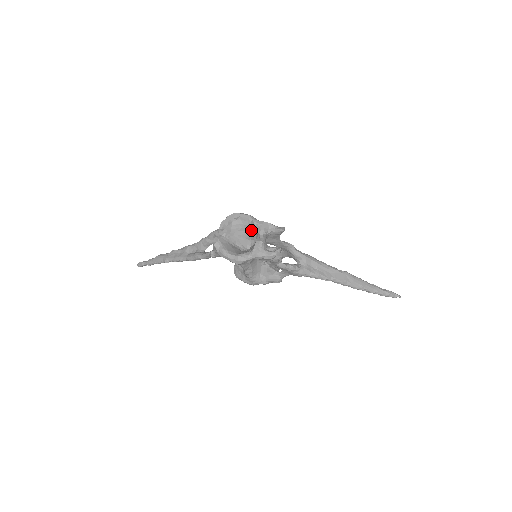
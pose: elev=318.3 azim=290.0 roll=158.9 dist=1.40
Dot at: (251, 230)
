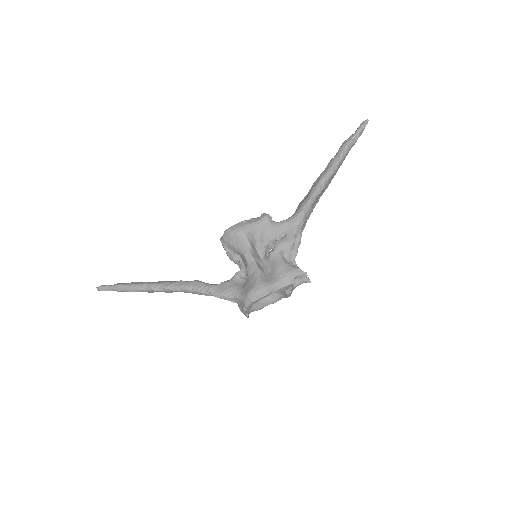
Dot at: occluded
